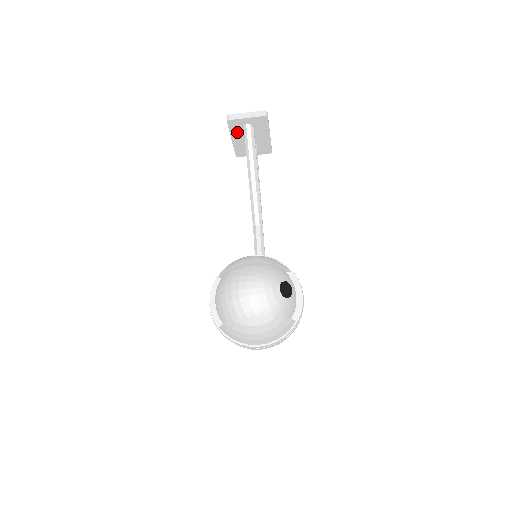
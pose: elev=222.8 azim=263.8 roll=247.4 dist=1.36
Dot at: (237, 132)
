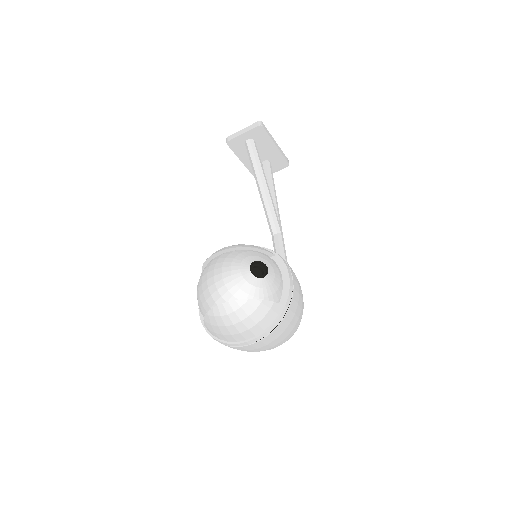
Dot at: (242, 152)
